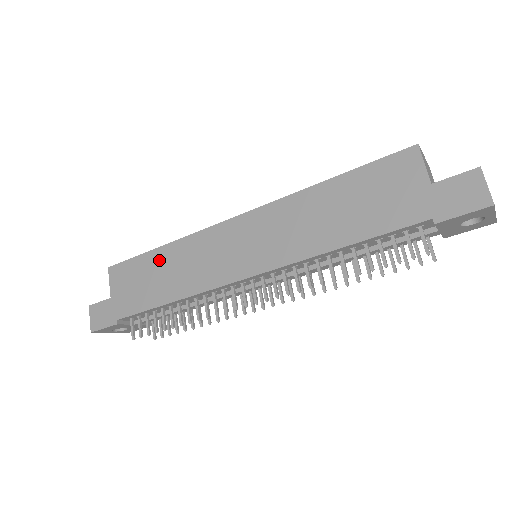
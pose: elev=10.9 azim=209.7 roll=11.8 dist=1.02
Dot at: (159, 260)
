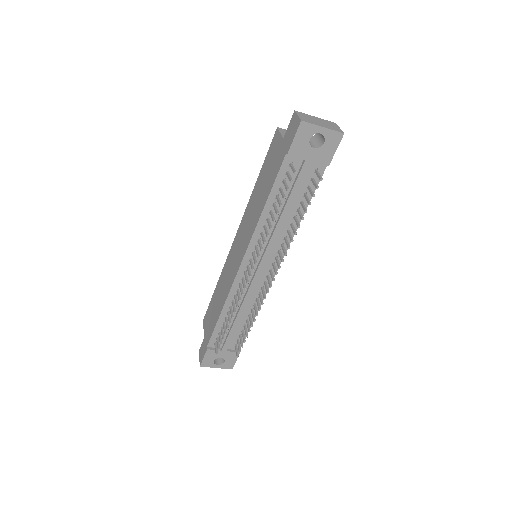
Dot at: (216, 294)
